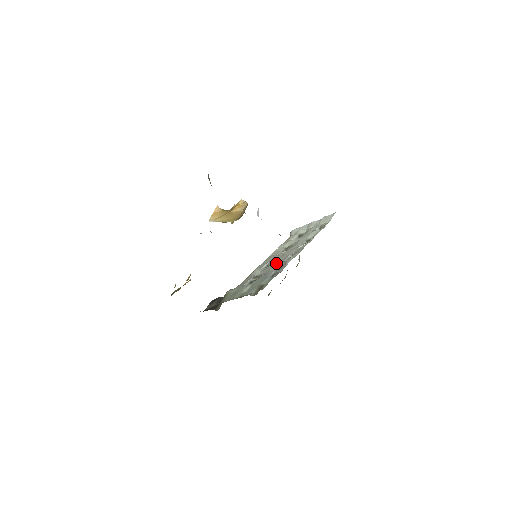
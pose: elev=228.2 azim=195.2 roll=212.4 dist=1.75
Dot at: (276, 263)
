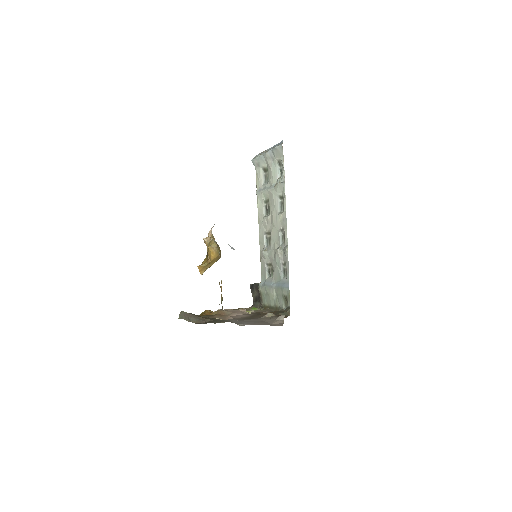
Dot at: (276, 253)
